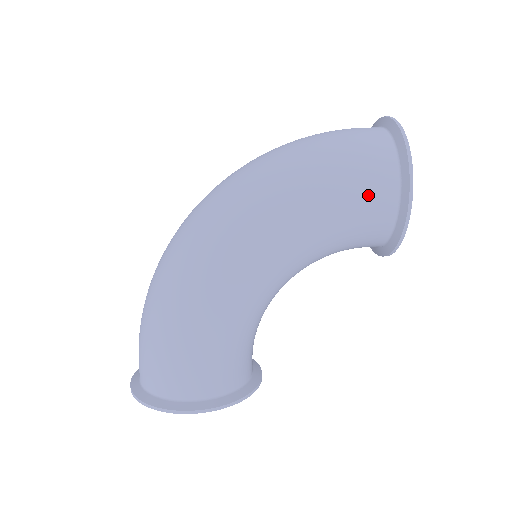
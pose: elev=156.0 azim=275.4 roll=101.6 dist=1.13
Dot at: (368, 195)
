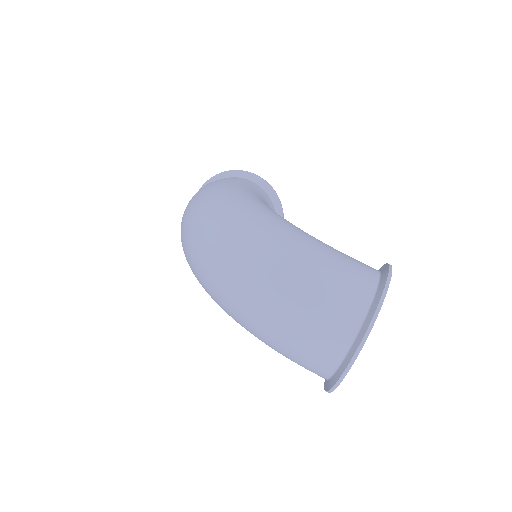
Dot at: occluded
